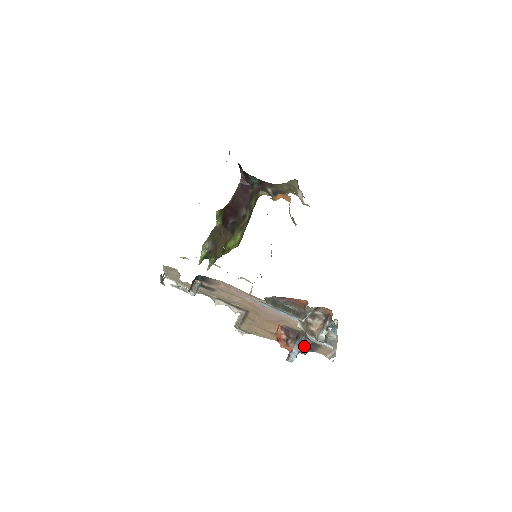
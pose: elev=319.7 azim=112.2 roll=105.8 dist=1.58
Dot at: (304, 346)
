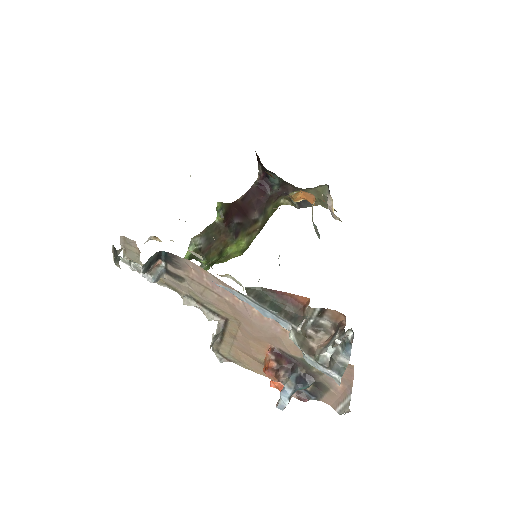
Dot at: (302, 384)
